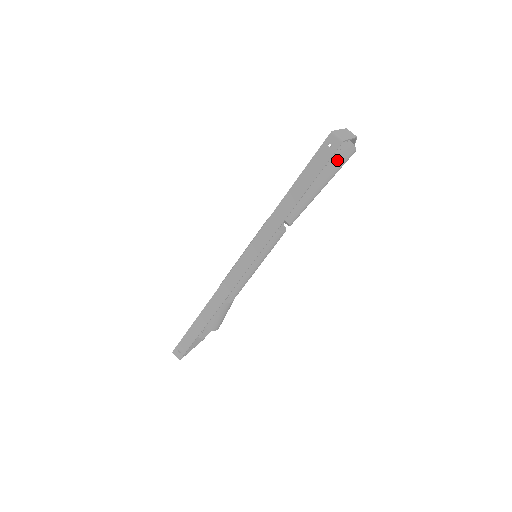
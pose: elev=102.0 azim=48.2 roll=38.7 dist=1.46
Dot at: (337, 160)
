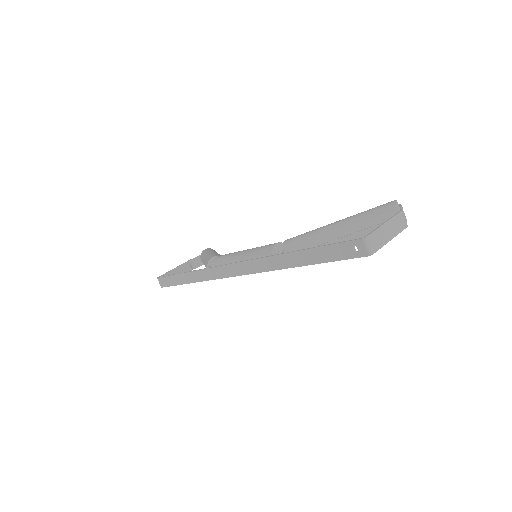
Dot at: occluded
